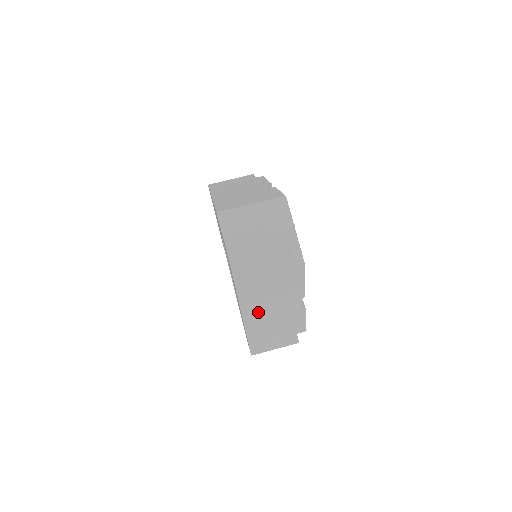
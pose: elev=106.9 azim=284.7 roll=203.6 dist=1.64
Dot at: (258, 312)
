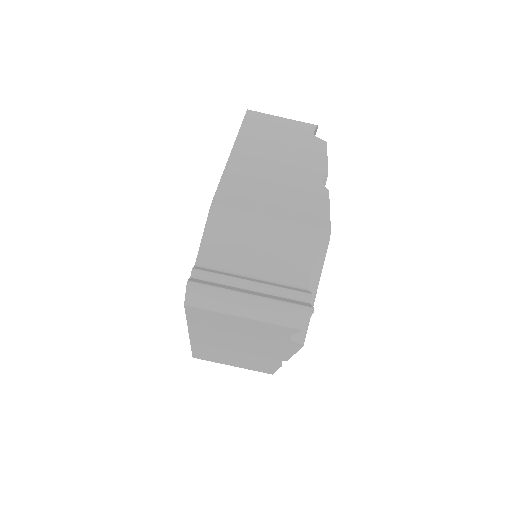
Dot at: (214, 347)
